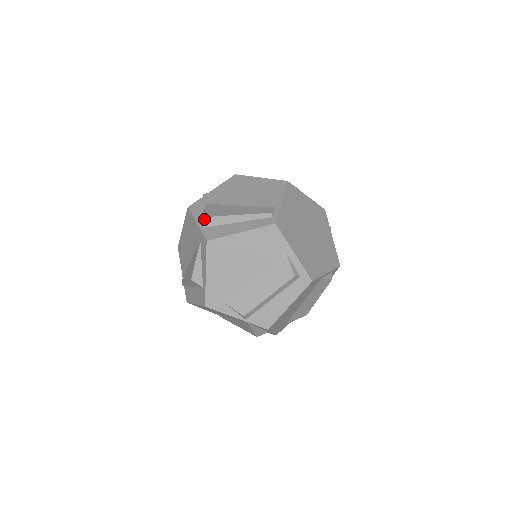
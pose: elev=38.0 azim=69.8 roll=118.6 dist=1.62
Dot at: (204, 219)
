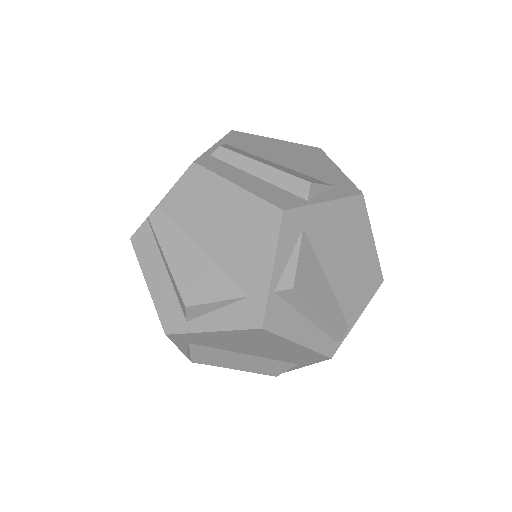
Dot at: (285, 275)
